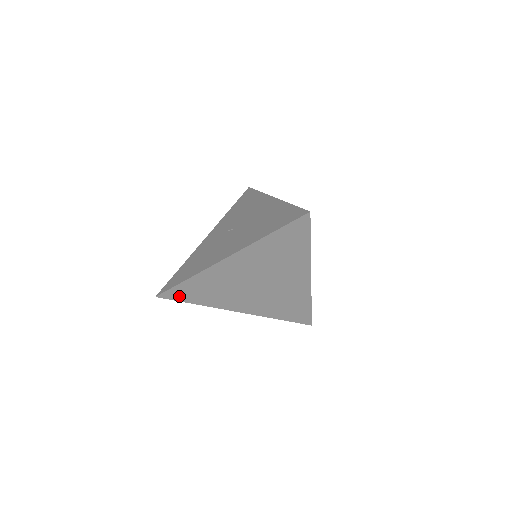
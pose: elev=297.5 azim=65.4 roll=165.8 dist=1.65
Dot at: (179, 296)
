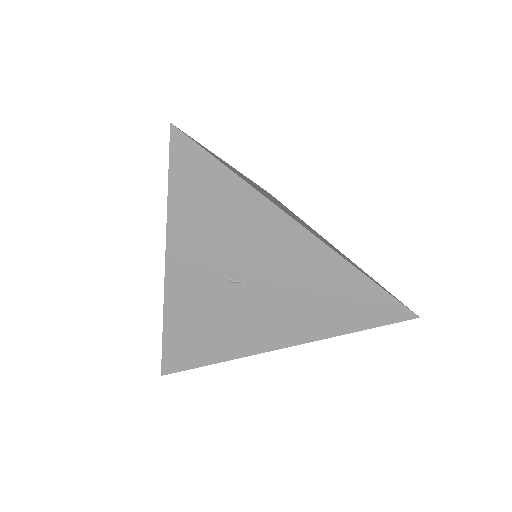
Dot at: occluded
